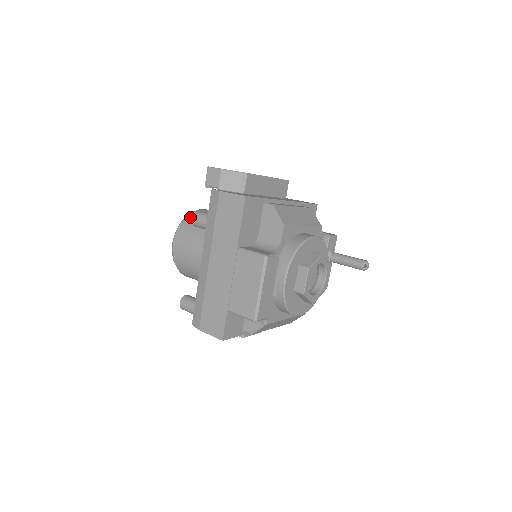
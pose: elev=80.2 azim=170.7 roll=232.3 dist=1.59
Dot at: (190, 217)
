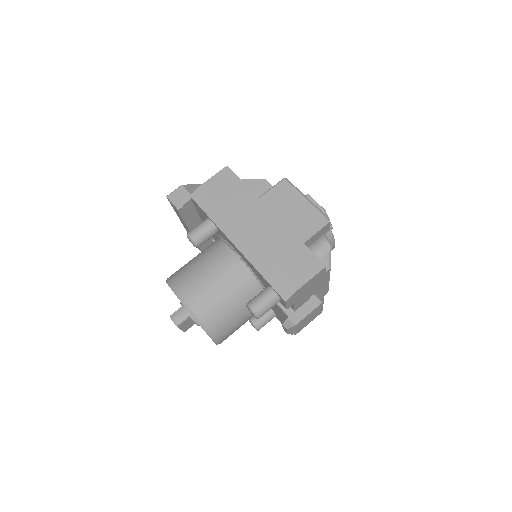
Dot at: (172, 275)
